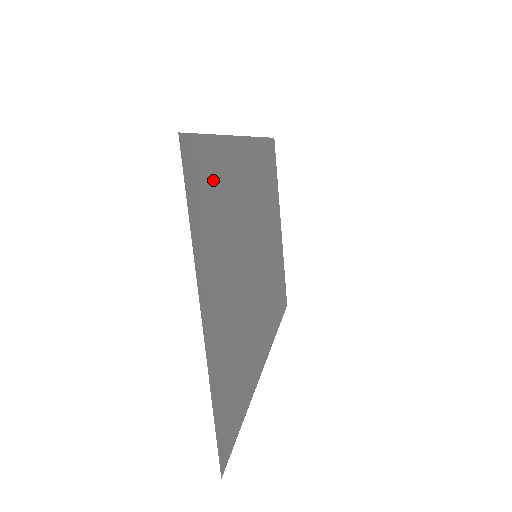
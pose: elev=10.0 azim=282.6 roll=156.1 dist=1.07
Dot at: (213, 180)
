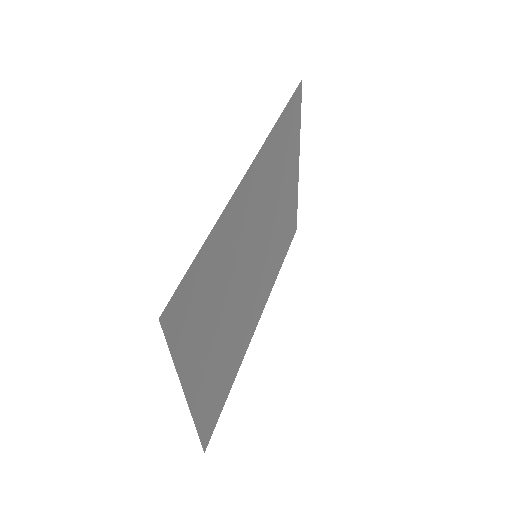
Dot at: (202, 284)
